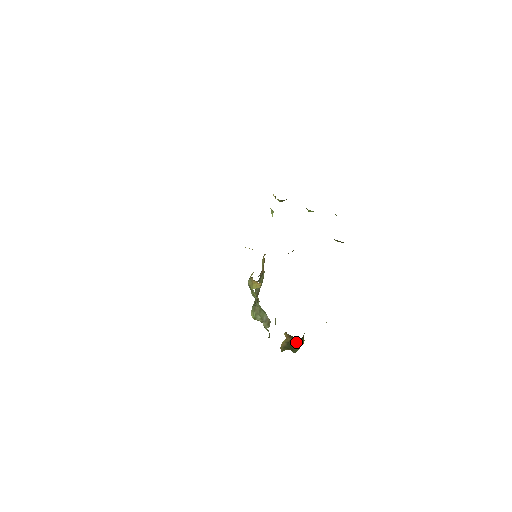
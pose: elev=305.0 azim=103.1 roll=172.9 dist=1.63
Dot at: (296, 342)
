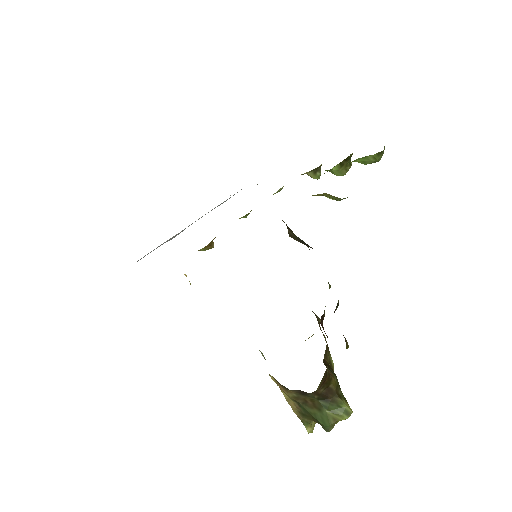
Dot at: (316, 405)
